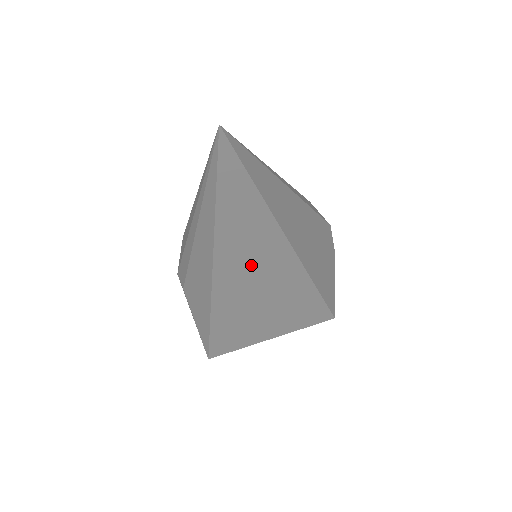
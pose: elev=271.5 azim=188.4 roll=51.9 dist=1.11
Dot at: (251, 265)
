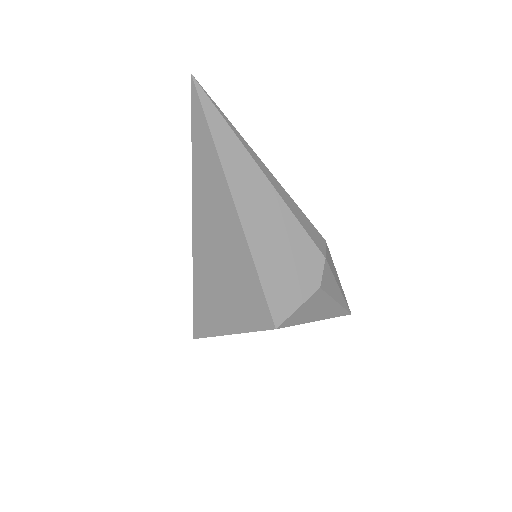
Dot at: (212, 212)
